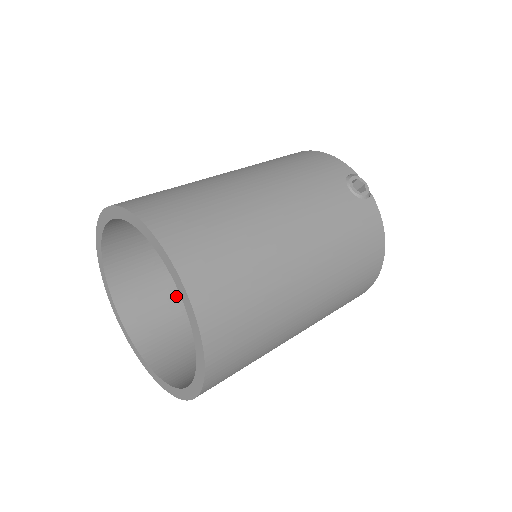
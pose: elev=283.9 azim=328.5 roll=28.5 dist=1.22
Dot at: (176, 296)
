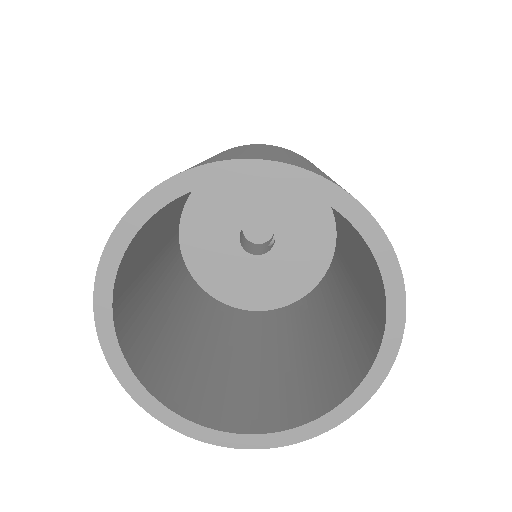
Dot at: (143, 267)
